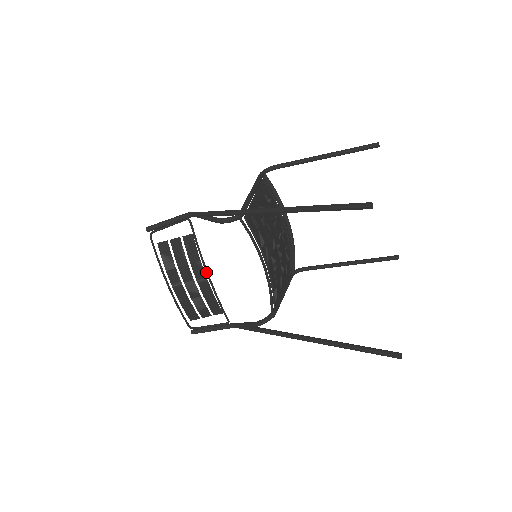
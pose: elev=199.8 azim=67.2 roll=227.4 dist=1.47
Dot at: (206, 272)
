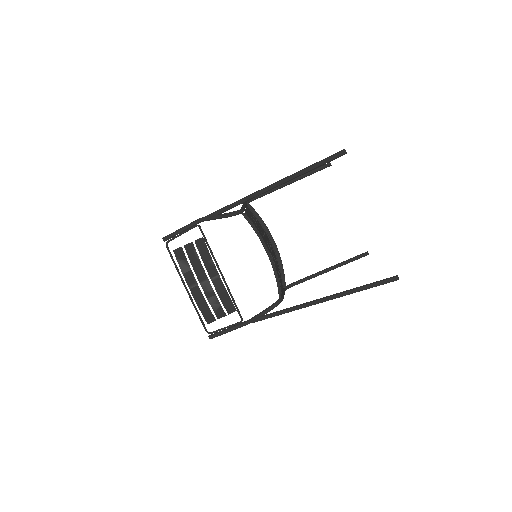
Dot at: (218, 268)
